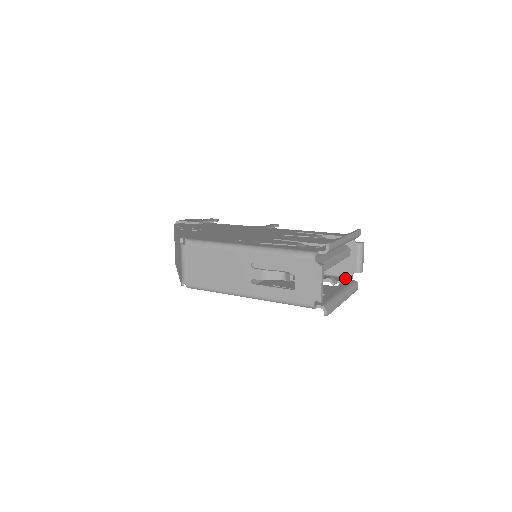
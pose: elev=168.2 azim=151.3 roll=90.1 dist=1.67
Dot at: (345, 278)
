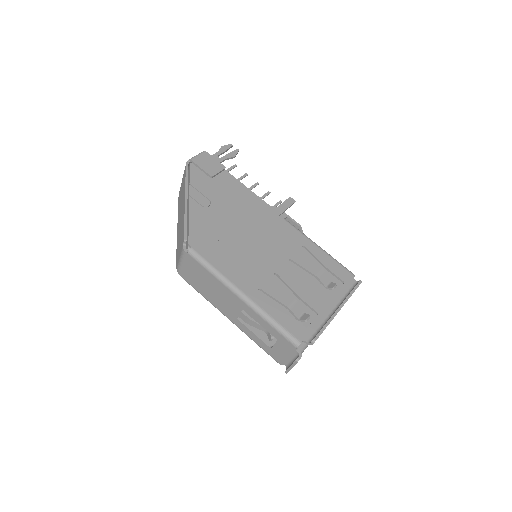
Dot at: occluded
